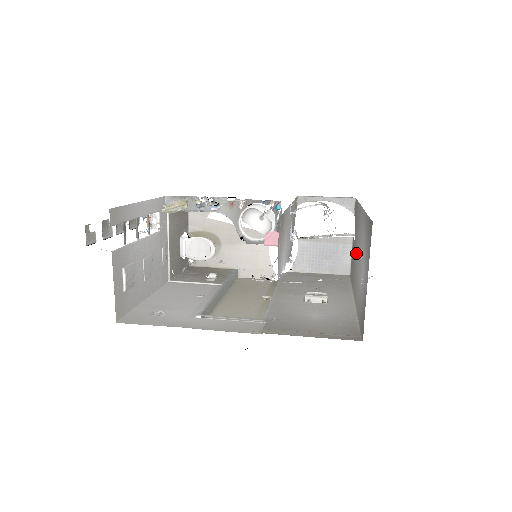
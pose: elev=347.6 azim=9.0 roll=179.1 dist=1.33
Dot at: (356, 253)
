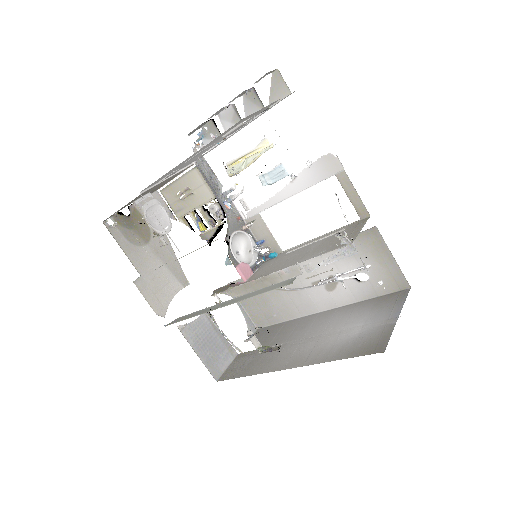
Dot at: (284, 345)
